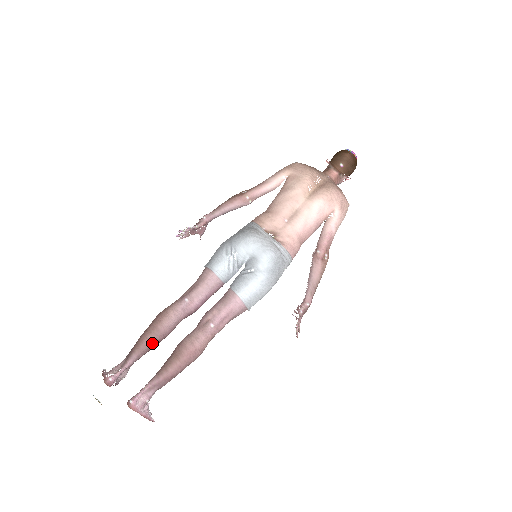
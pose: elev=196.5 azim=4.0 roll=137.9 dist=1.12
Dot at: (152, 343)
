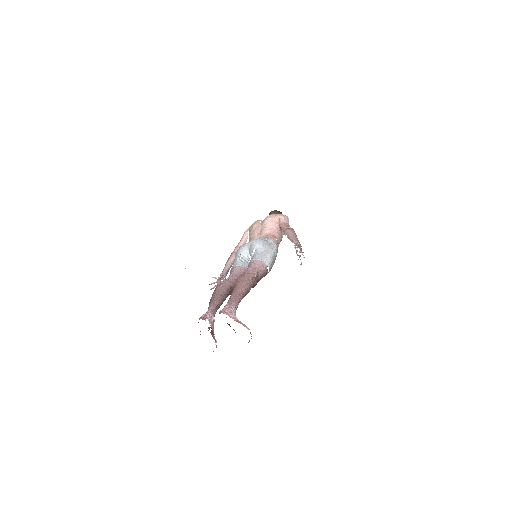
Dot at: (218, 296)
